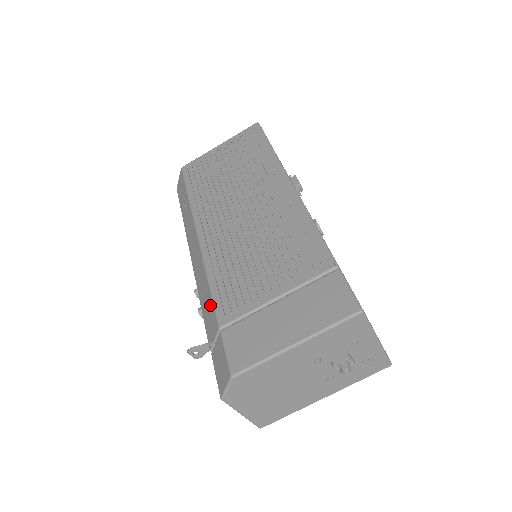
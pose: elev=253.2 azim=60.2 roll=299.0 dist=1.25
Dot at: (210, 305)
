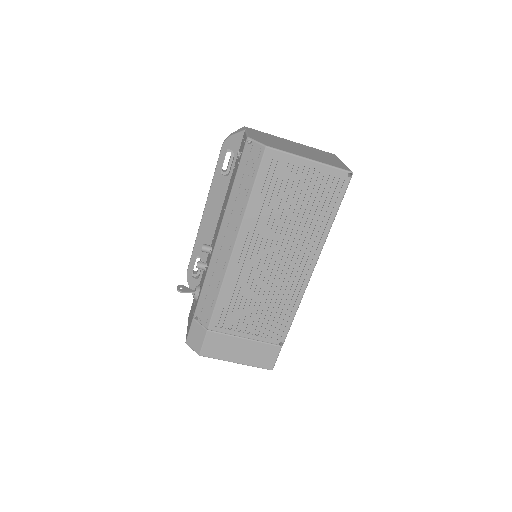
Dot at: (210, 308)
